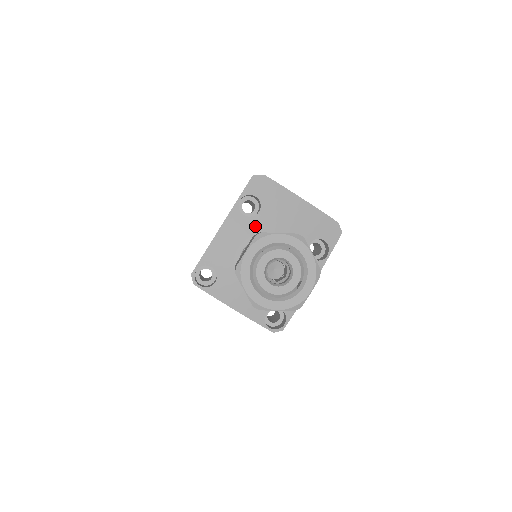
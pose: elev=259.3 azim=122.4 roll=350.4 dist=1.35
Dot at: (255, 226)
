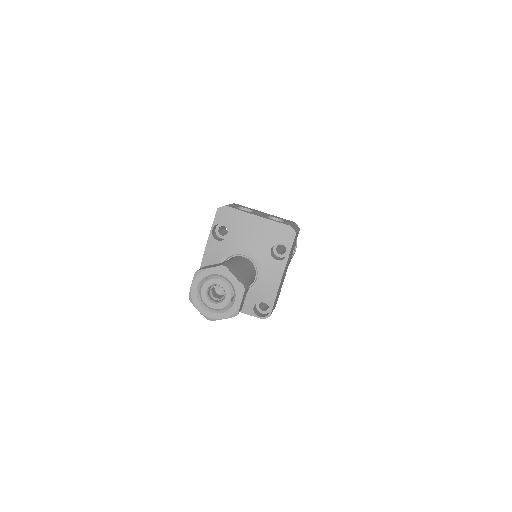
Dot at: (226, 247)
